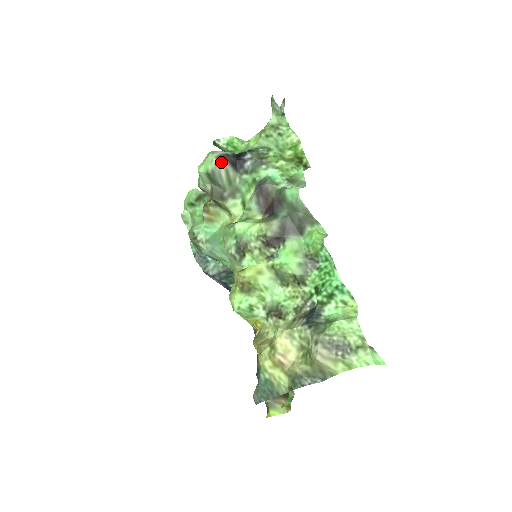
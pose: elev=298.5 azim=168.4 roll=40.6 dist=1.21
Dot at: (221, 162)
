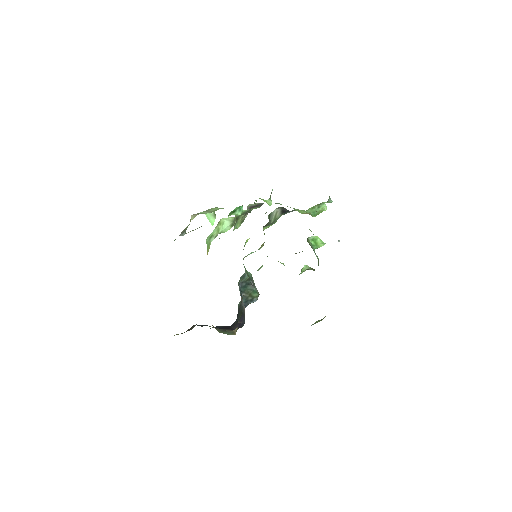
Dot at: (278, 208)
